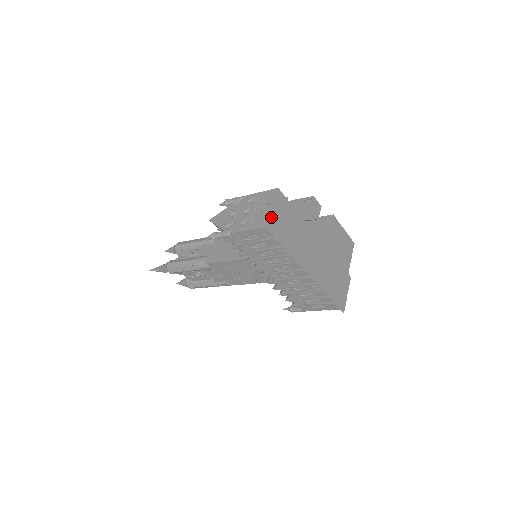
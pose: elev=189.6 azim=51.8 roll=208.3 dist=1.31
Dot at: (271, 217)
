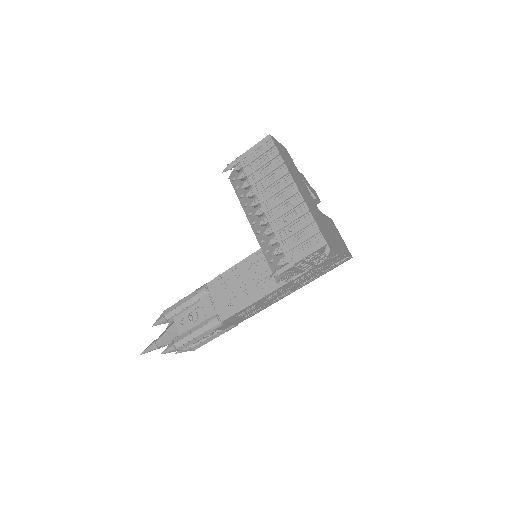
Dot at: (276, 141)
